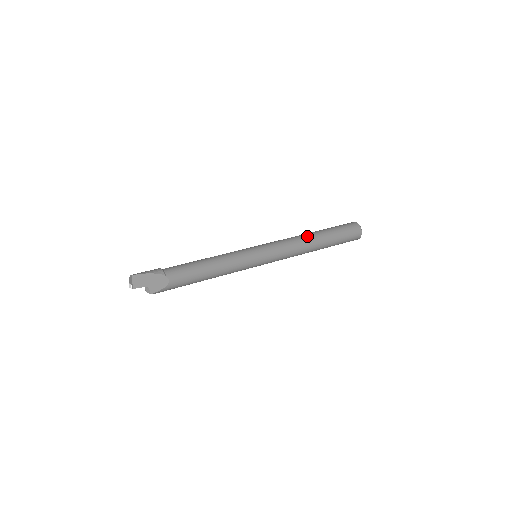
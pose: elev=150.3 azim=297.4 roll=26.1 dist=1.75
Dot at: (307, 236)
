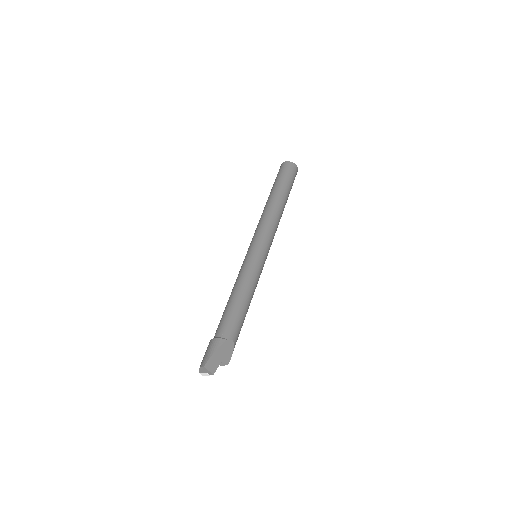
Dot at: (273, 205)
